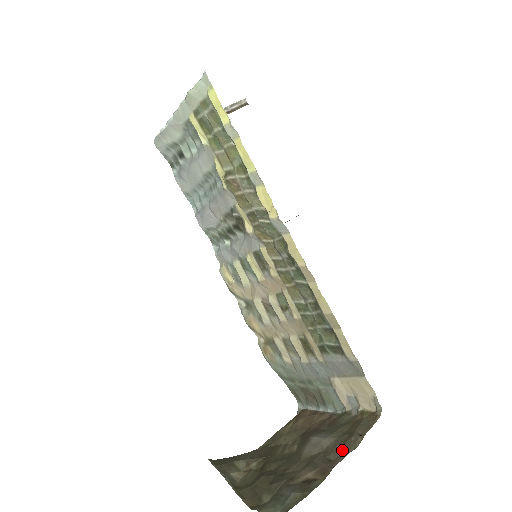
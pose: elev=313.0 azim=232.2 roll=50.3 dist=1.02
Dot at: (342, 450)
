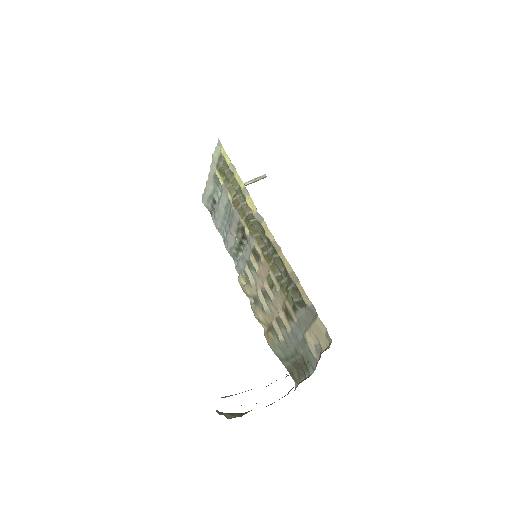
Dot at: occluded
